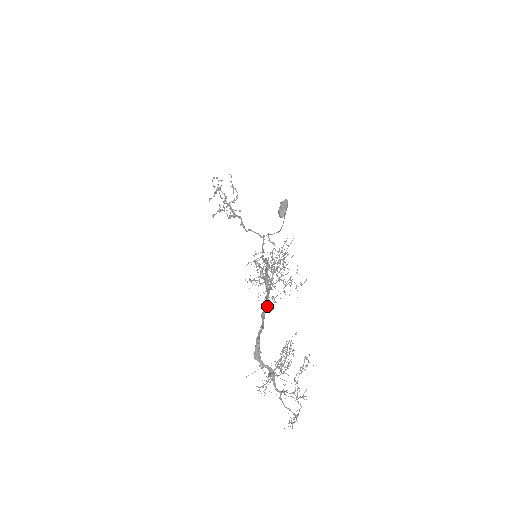
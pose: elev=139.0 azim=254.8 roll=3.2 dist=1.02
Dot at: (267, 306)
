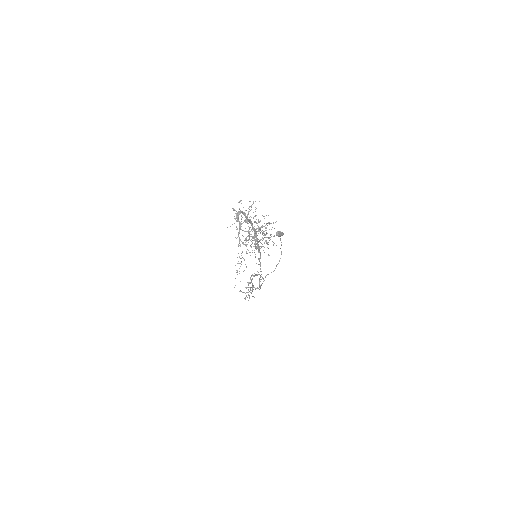
Dot at: (251, 221)
